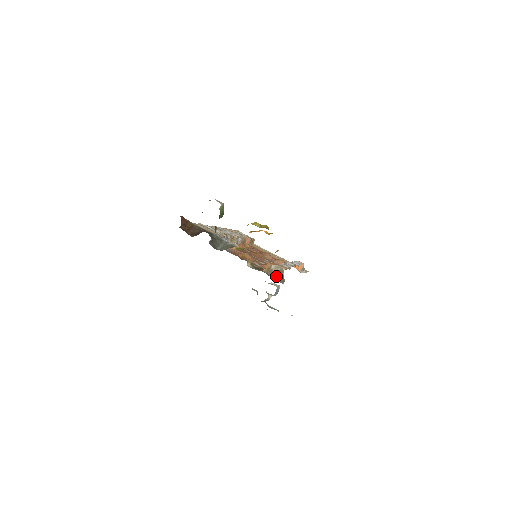
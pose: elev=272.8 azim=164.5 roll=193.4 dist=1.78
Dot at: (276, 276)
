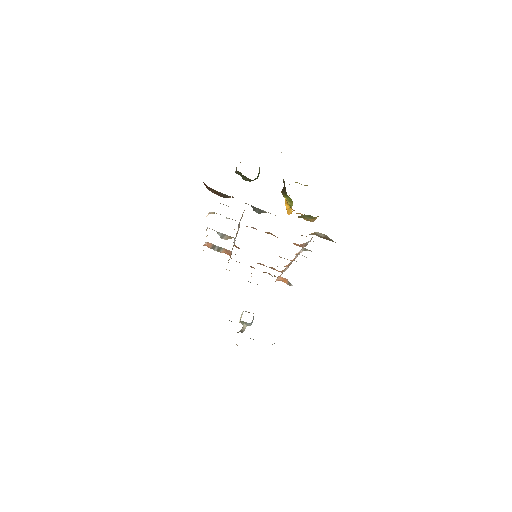
Dot at: (326, 238)
